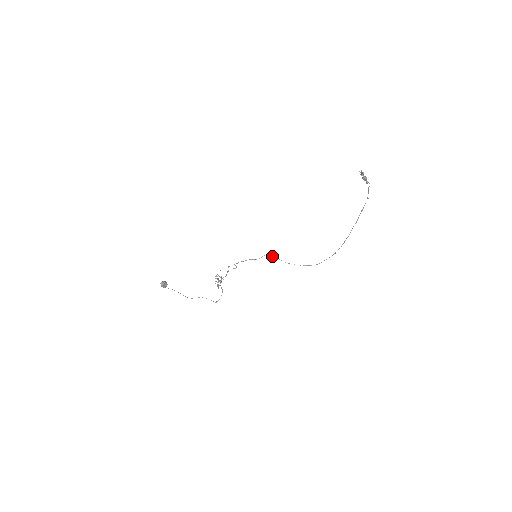
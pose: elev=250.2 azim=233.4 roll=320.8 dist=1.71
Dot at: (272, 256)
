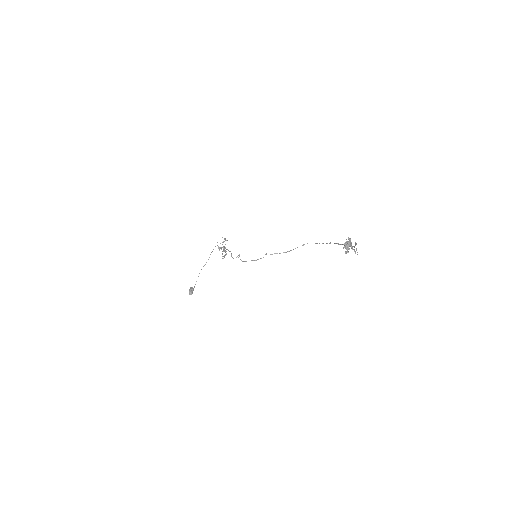
Dot at: occluded
